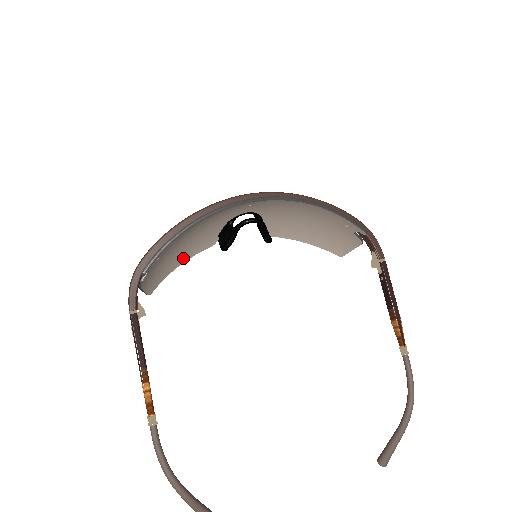
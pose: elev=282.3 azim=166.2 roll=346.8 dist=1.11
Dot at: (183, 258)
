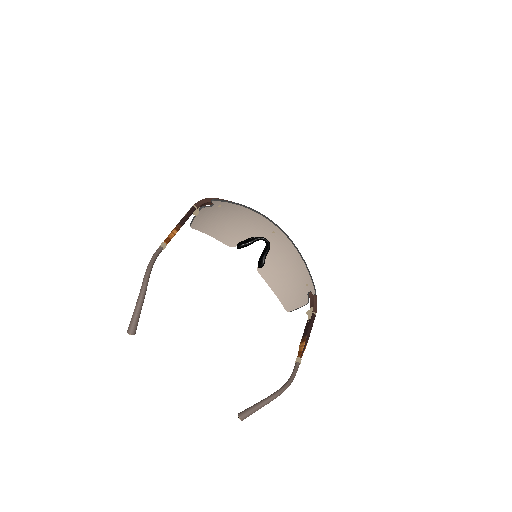
Dot at: (216, 234)
